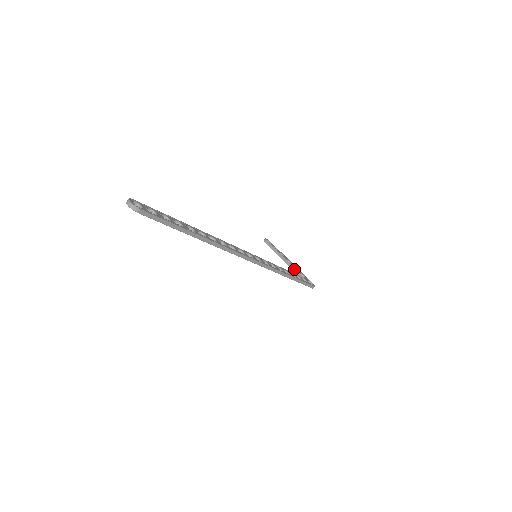
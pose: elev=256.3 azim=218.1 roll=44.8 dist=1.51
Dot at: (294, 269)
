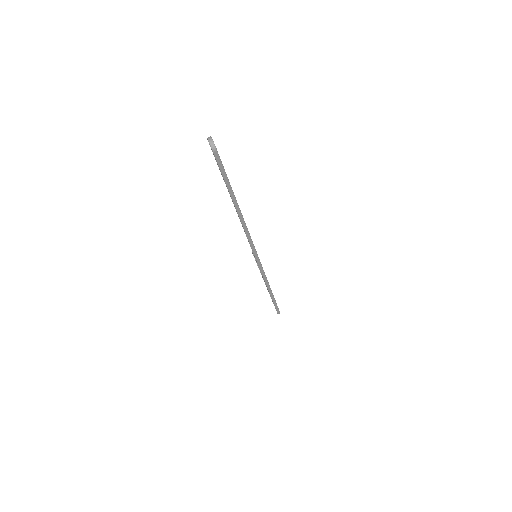
Dot at: occluded
